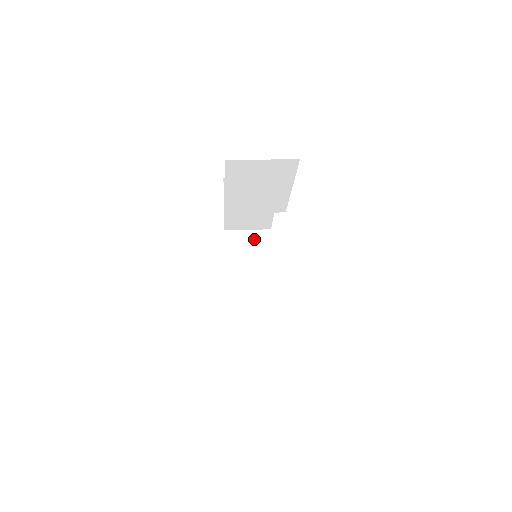
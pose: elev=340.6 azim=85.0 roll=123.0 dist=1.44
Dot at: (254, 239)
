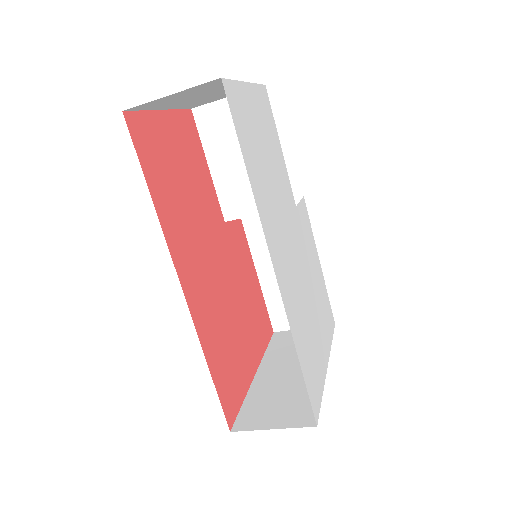
Dot at: occluded
